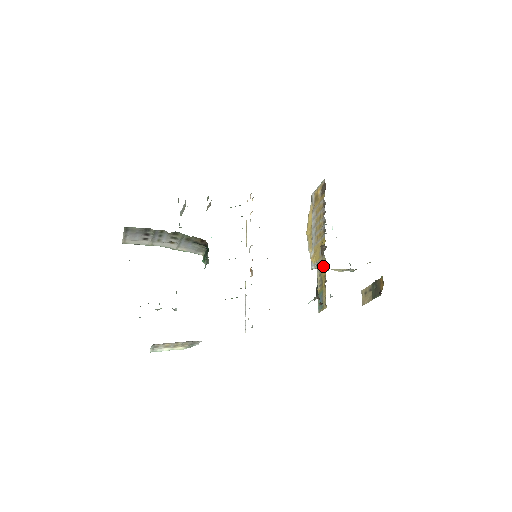
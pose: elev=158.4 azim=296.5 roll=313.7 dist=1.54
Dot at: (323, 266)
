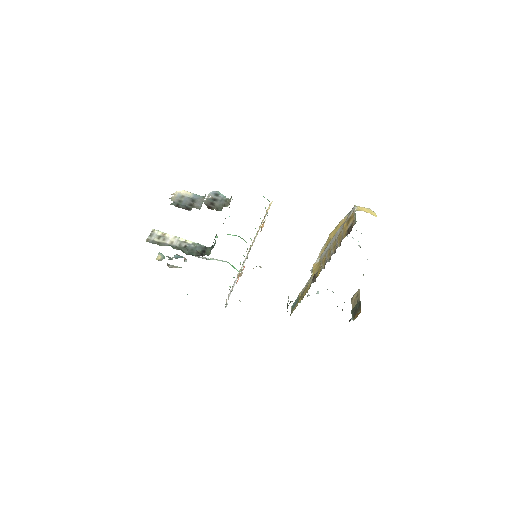
Dot at: (307, 289)
